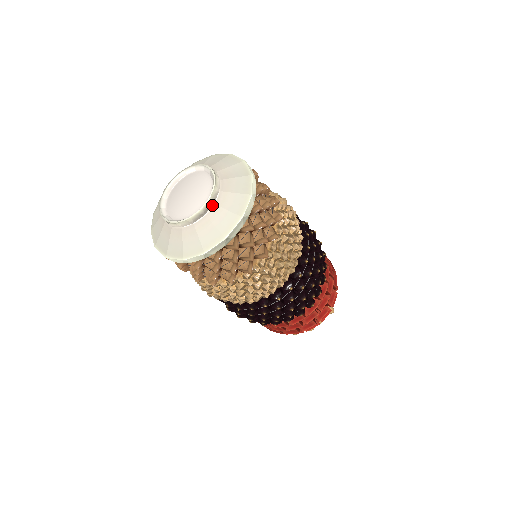
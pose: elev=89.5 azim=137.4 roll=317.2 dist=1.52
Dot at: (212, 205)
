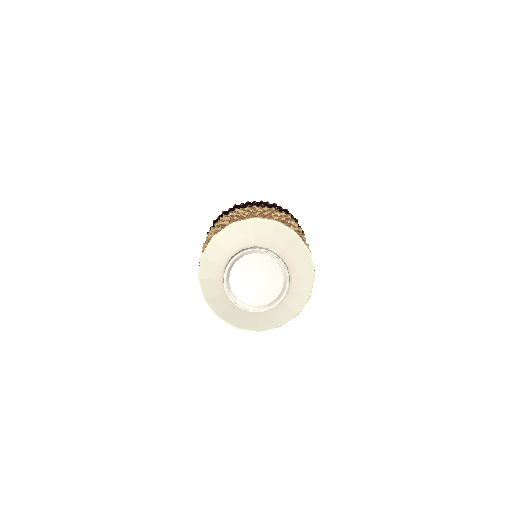
Dot at: (286, 292)
